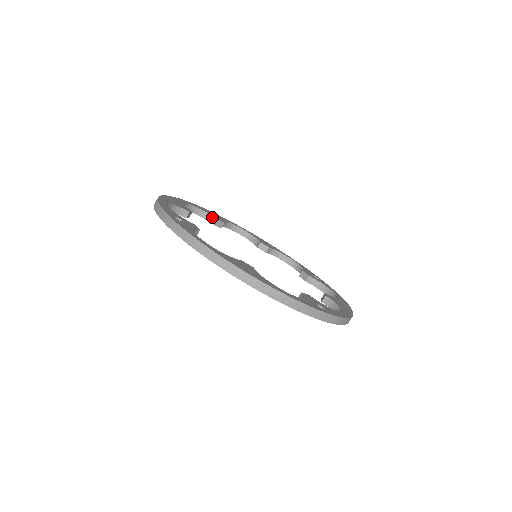
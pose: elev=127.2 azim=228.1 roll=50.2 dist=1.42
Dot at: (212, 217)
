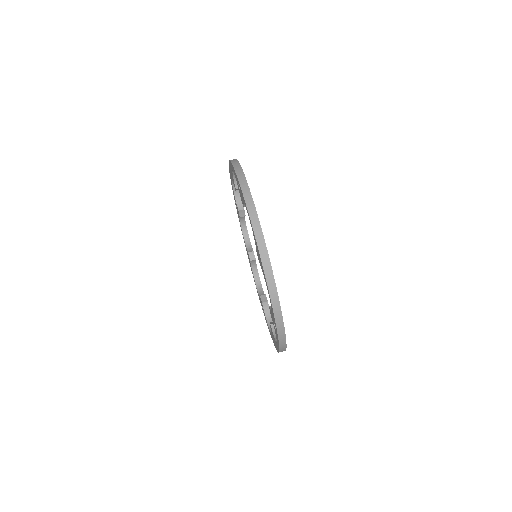
Dot at: (242, 204)
